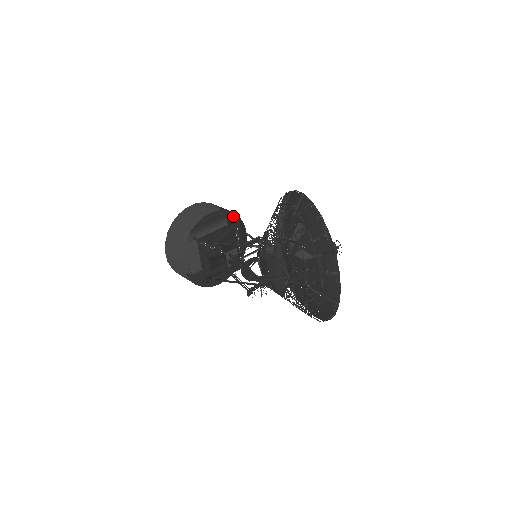
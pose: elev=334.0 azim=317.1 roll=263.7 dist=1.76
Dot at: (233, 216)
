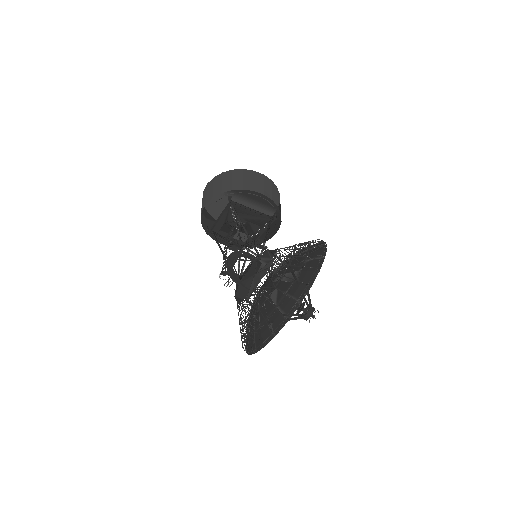
Dot at: (277, 212)
